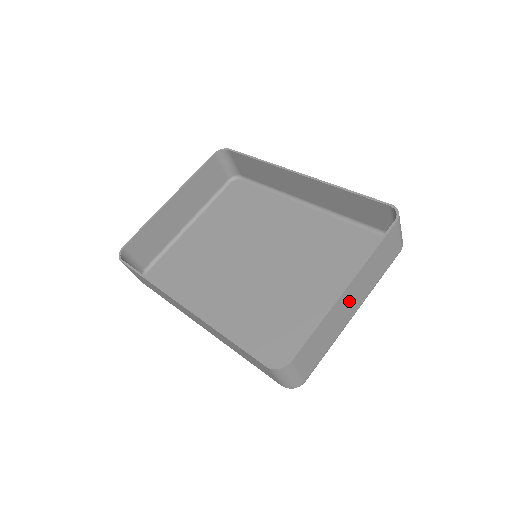
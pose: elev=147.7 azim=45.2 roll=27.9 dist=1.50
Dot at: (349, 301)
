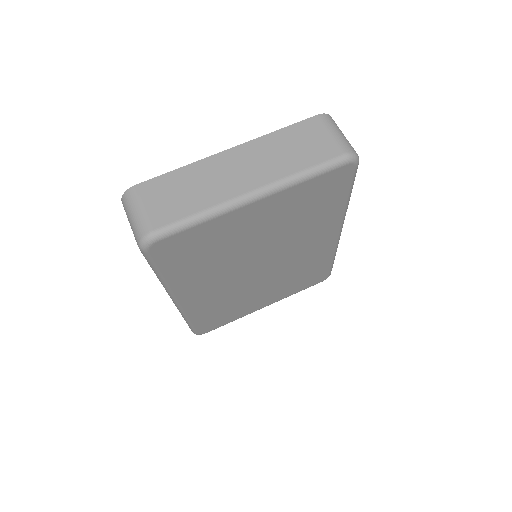
Dot at: (235, 169)
